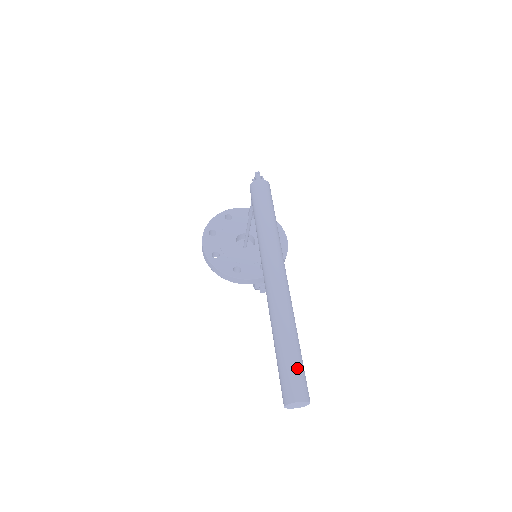
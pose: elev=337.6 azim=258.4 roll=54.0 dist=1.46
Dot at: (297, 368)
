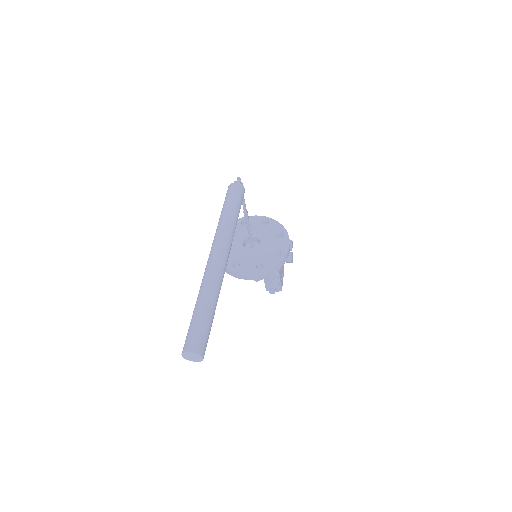
Dot at: (199, 327)
